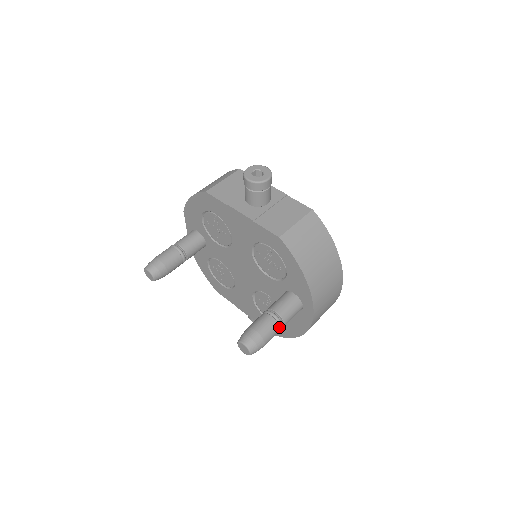
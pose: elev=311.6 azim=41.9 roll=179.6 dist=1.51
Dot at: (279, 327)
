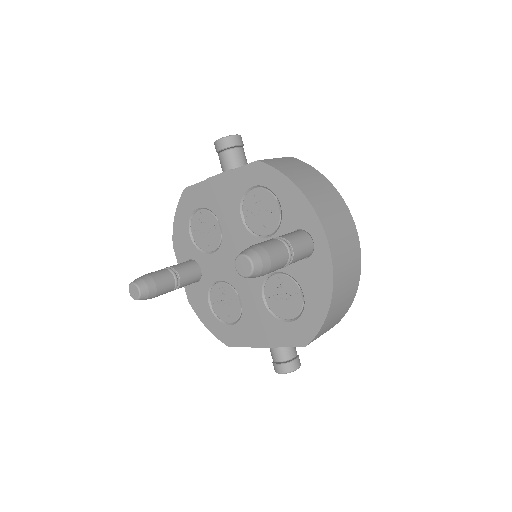
Dot at: (285, 247)
